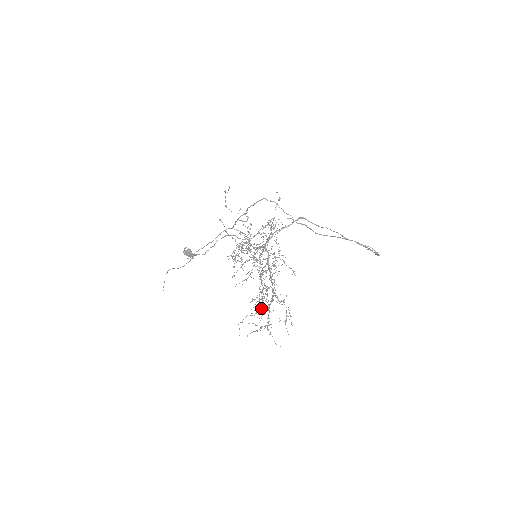
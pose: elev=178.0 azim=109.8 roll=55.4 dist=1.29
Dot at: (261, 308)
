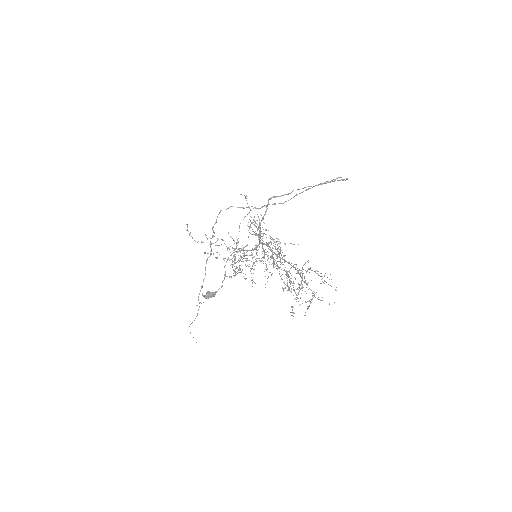
Dot at: occluded
